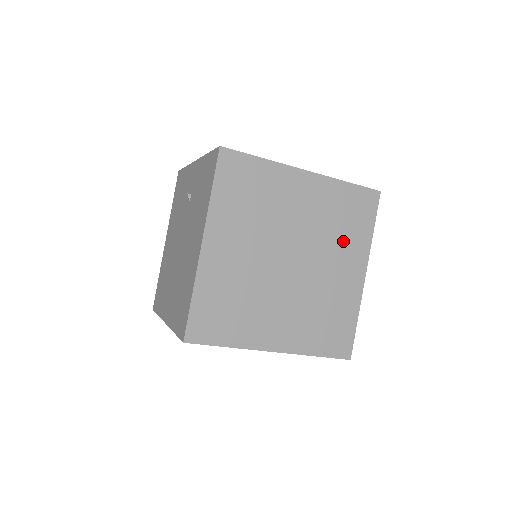
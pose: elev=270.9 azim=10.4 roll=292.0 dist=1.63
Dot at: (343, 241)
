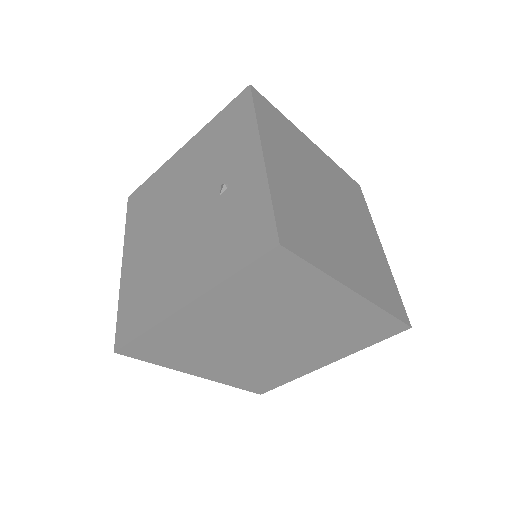
Dot at: (334, 343)
